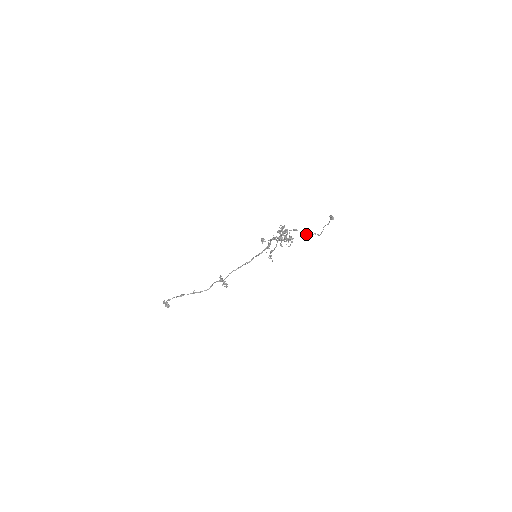
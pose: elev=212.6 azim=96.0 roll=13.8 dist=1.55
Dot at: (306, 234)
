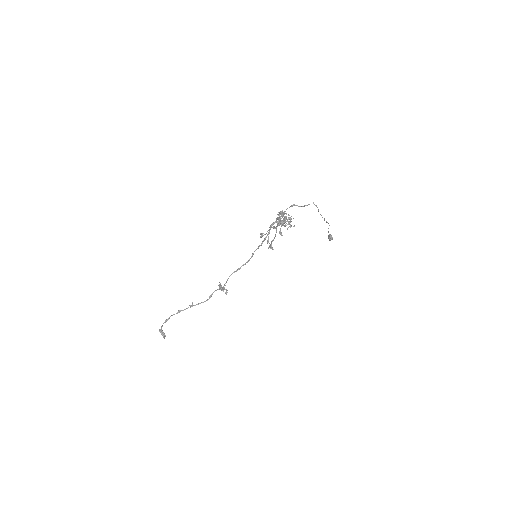
Dot at: (304, 205)
